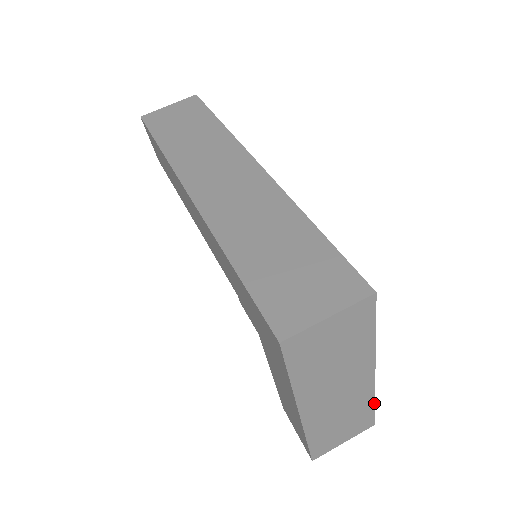
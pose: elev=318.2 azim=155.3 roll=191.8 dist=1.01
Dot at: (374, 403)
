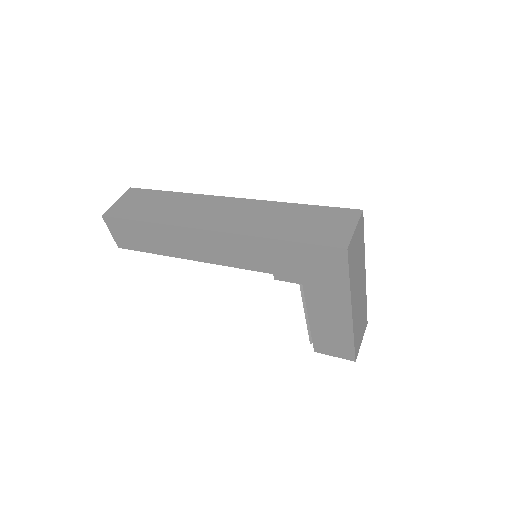
Dot at: (366, 302)
